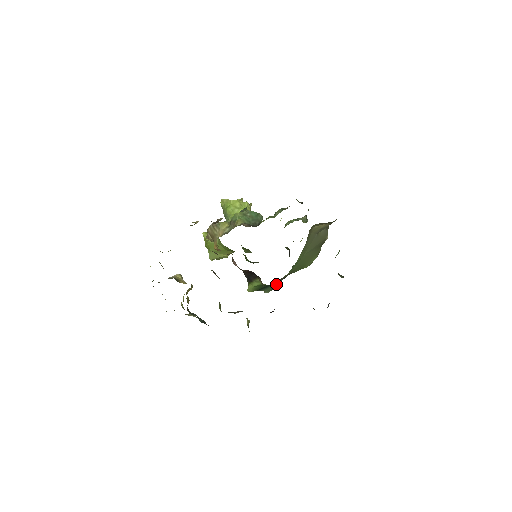
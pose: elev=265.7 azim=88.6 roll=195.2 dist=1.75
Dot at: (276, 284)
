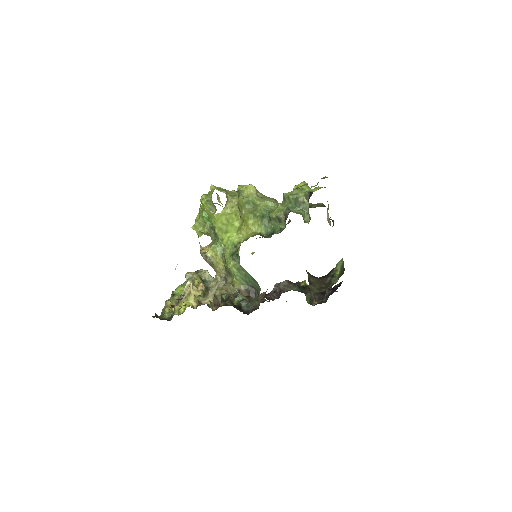
Dot at: occluded
